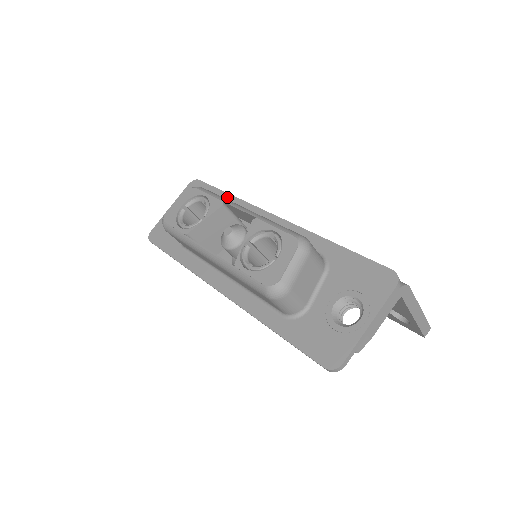
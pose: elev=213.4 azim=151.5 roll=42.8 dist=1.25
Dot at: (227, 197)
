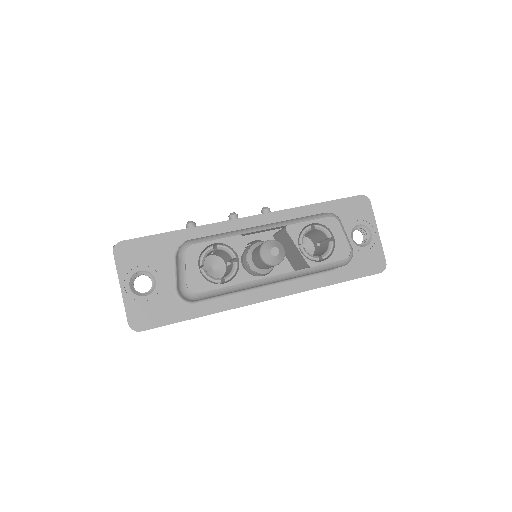
Dot at: (182, 234)
